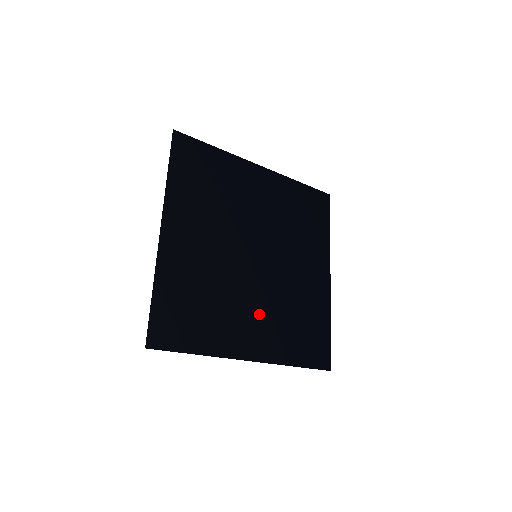
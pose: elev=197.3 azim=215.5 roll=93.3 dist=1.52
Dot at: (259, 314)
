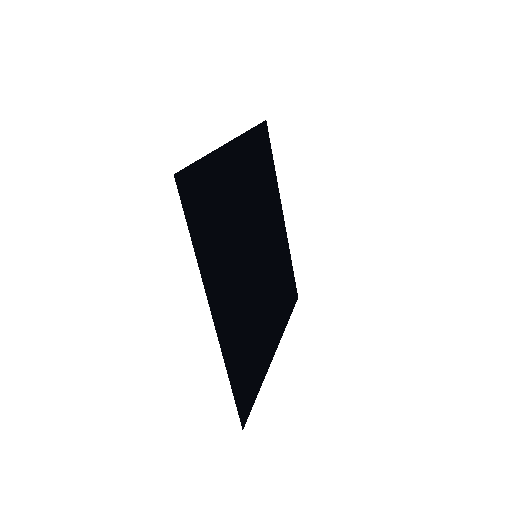
Dot at: (270, 307)
